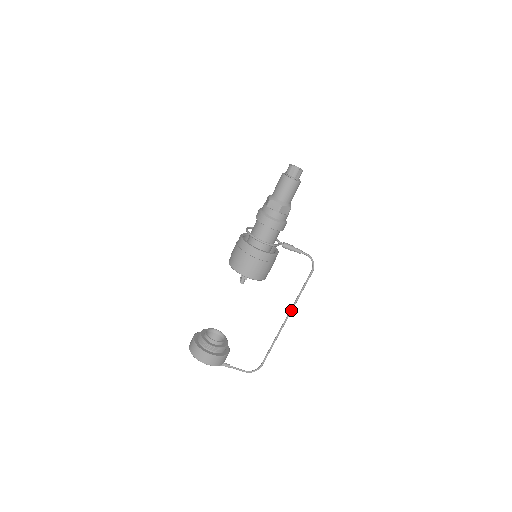
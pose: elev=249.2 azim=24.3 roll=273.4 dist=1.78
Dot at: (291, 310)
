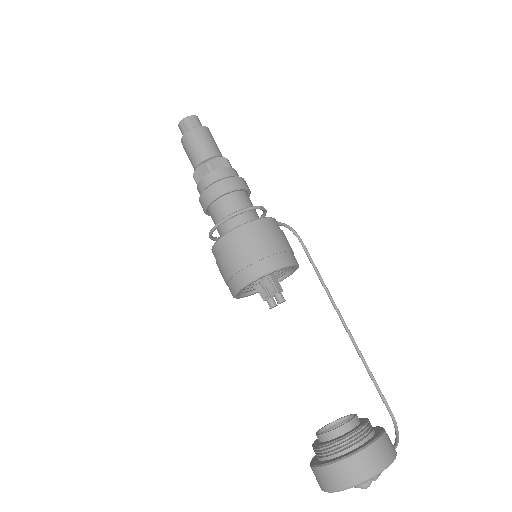
Dot at: (335, 304)
